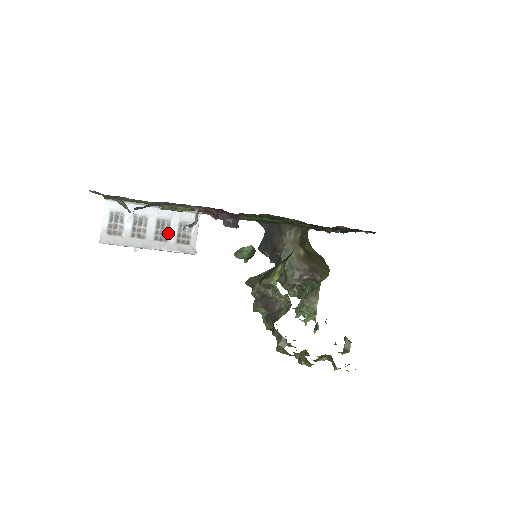
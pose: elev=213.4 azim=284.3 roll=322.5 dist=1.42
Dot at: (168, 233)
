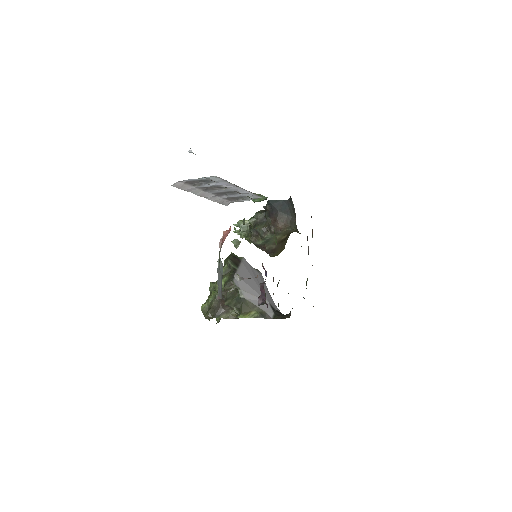
Dot at: (228, 195)
